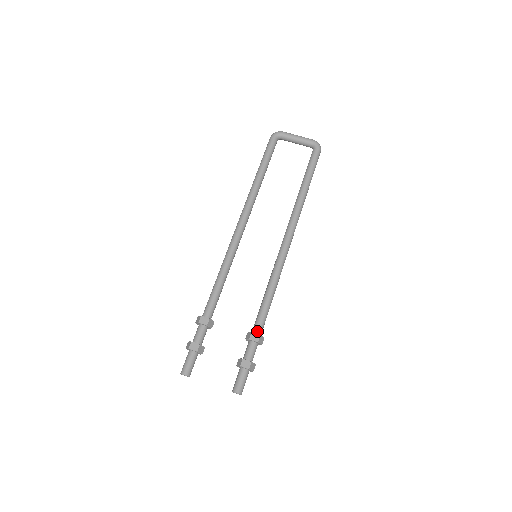
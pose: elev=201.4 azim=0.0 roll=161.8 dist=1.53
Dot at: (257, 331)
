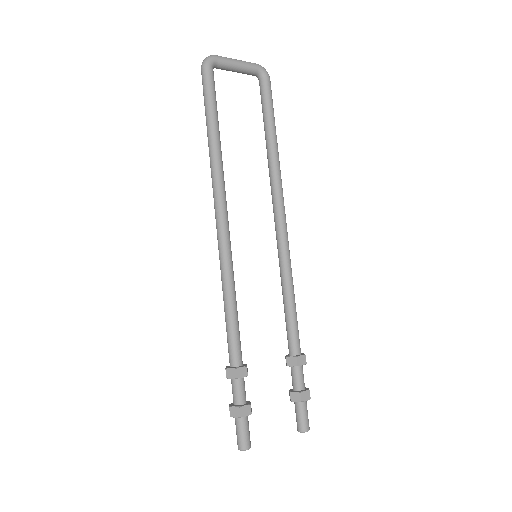
Dot at: (298, 351)
